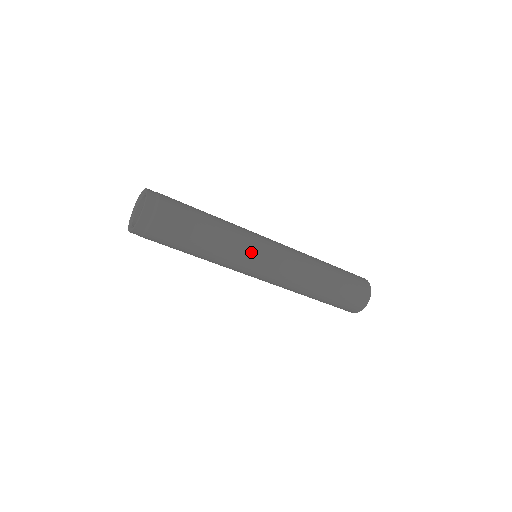
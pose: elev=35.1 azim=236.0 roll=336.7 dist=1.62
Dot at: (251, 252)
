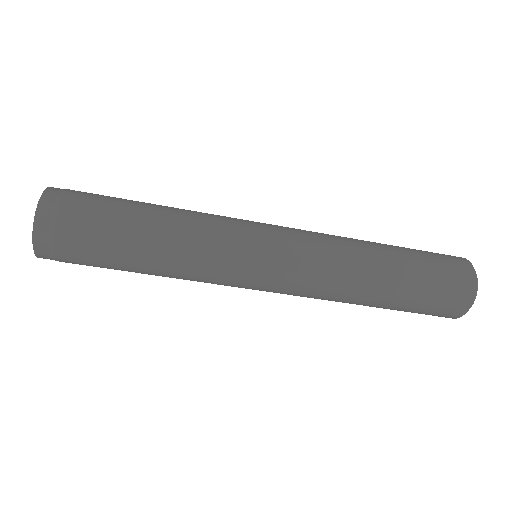
Dot at: (230, 268)
